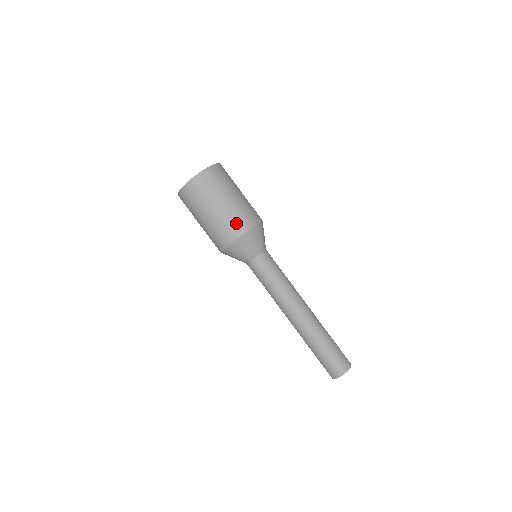
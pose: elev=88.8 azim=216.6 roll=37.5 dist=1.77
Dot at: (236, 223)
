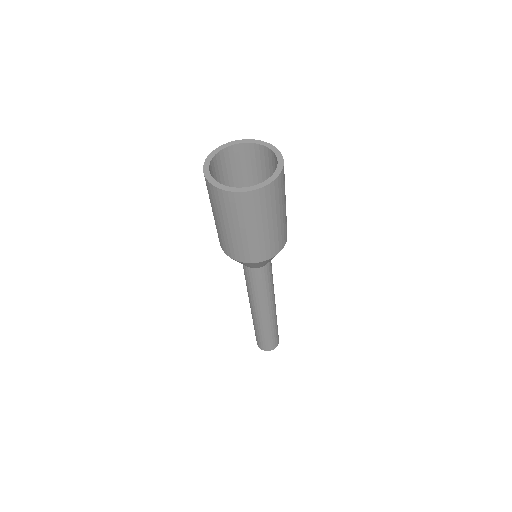
Dot at: (225, 245)
